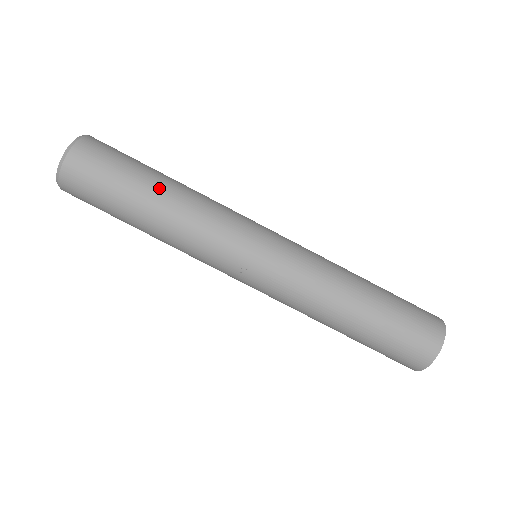
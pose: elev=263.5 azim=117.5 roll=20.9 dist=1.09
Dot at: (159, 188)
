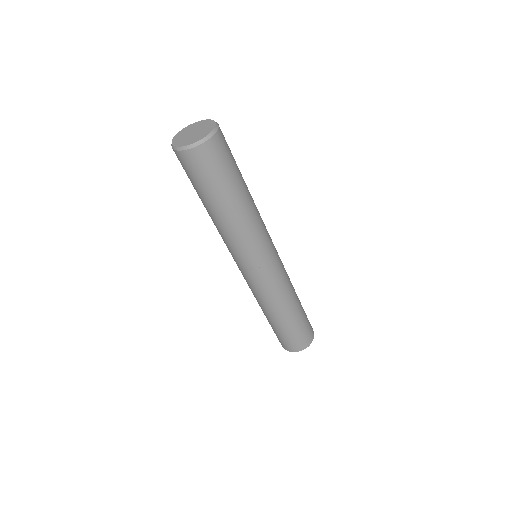
Dot at: (244, 195)
